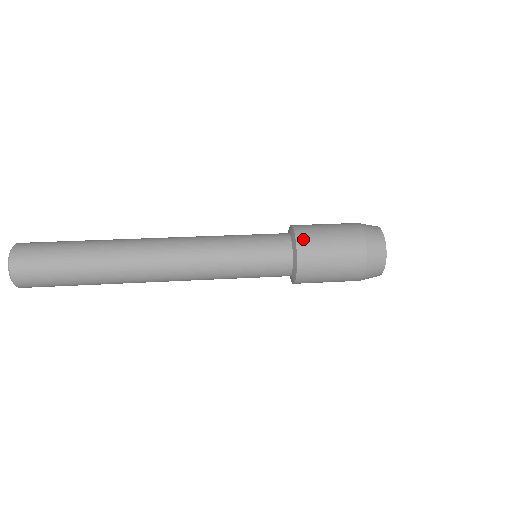
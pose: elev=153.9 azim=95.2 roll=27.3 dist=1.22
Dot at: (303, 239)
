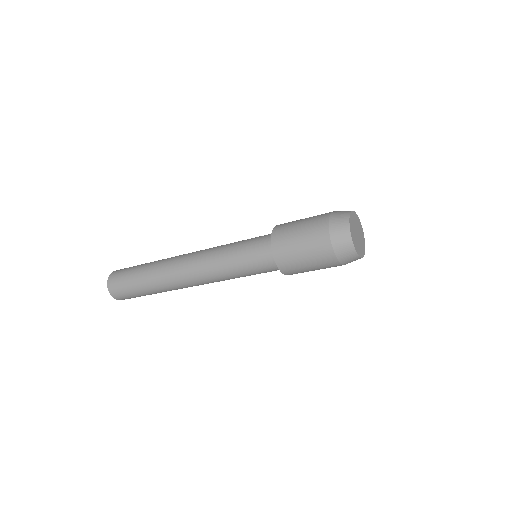
Dot at: occluded
